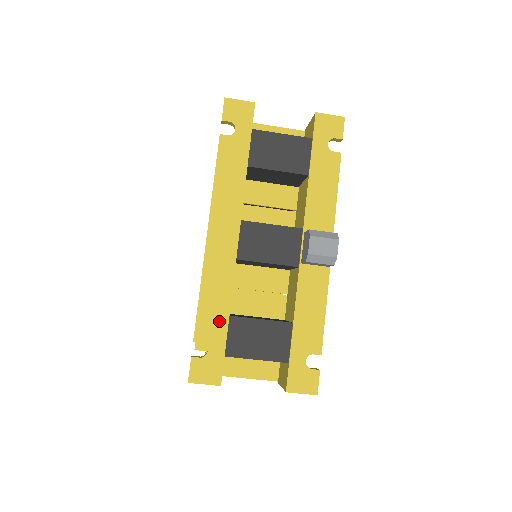
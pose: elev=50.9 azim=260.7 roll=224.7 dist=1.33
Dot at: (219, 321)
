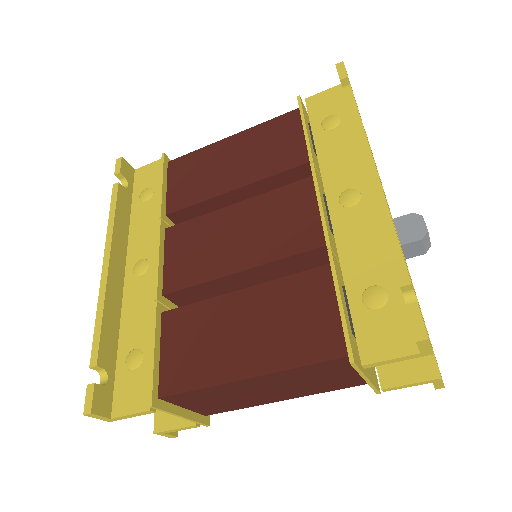
Dot at: occluded
